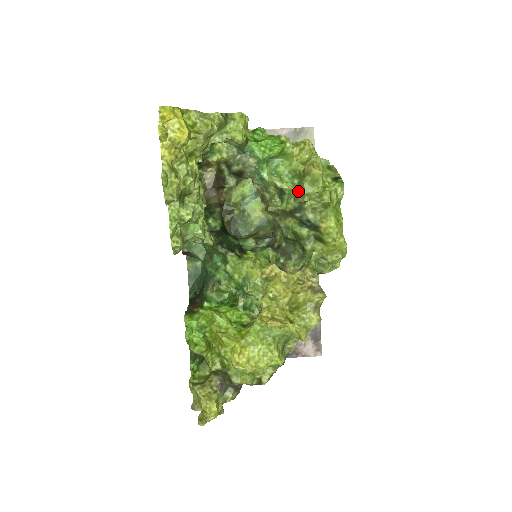
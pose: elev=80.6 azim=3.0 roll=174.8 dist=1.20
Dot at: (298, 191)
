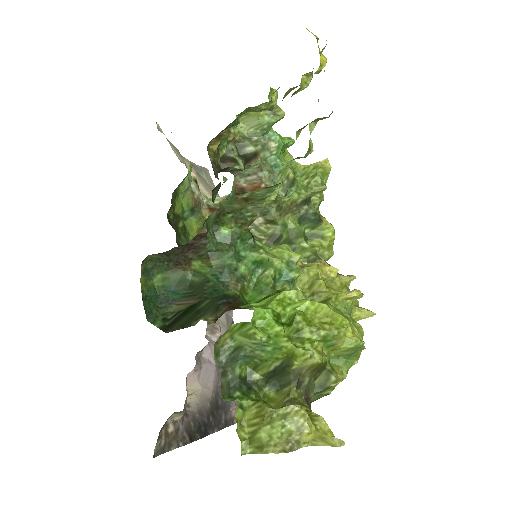
Dot at: occluded
